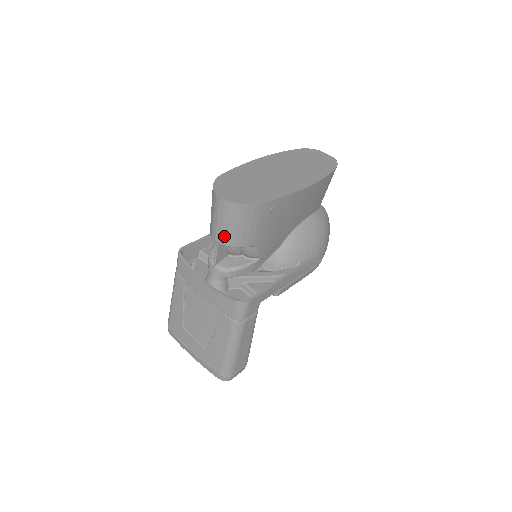
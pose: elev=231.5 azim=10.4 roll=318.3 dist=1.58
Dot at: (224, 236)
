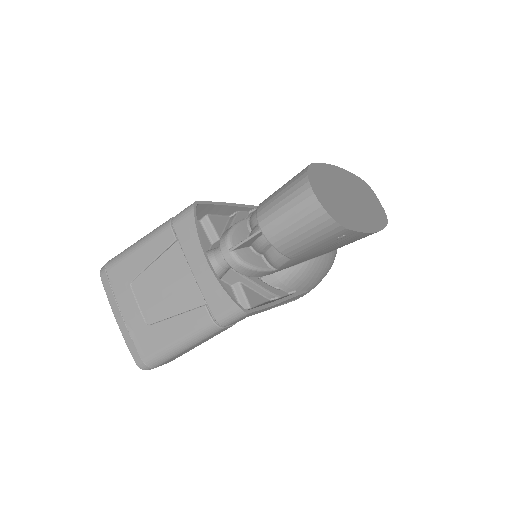
Dot at: (277, 232)
